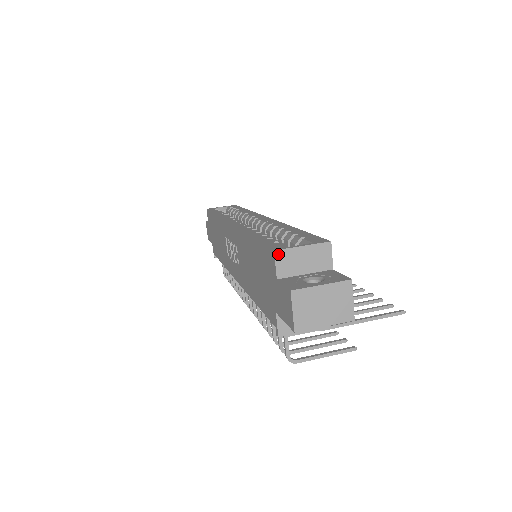
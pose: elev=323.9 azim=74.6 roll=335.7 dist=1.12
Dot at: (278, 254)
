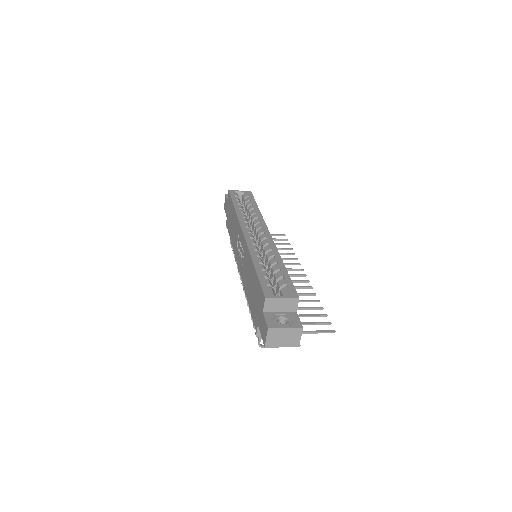
Dot at: (267, 300)
